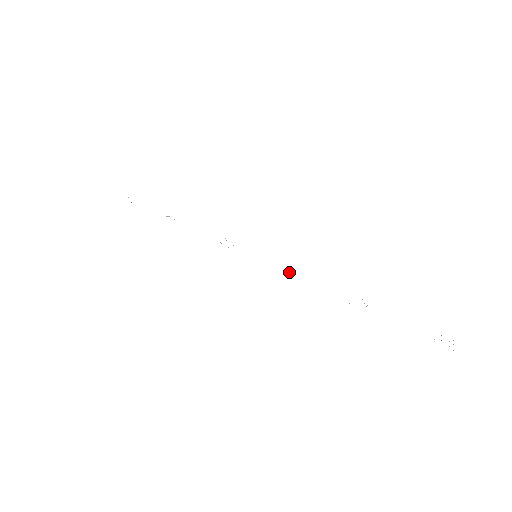
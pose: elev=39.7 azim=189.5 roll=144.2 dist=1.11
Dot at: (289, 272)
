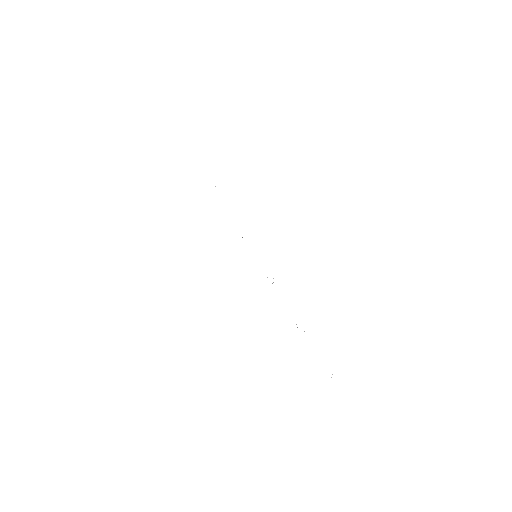
Dot at: occluded
